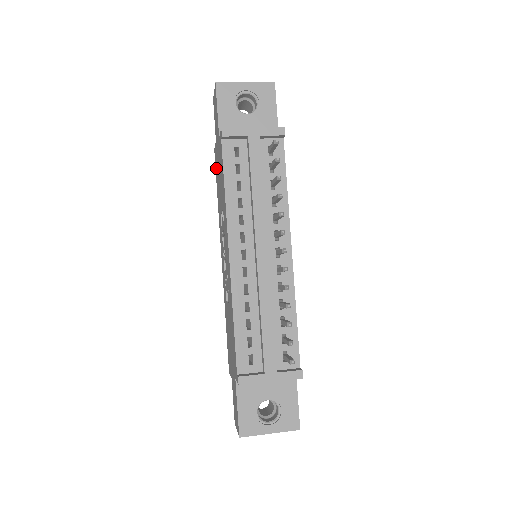
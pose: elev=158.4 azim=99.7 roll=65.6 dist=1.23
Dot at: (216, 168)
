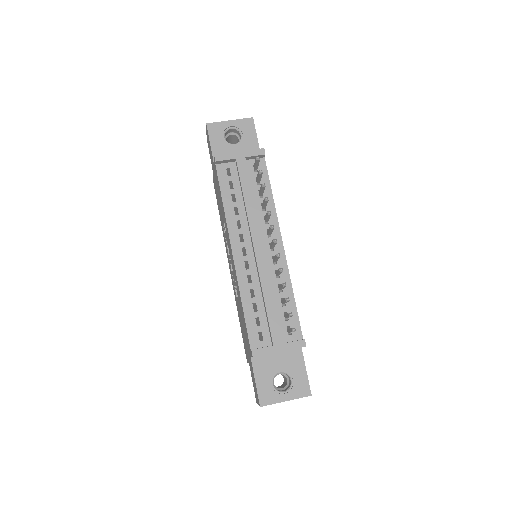
Dot at: occluded
